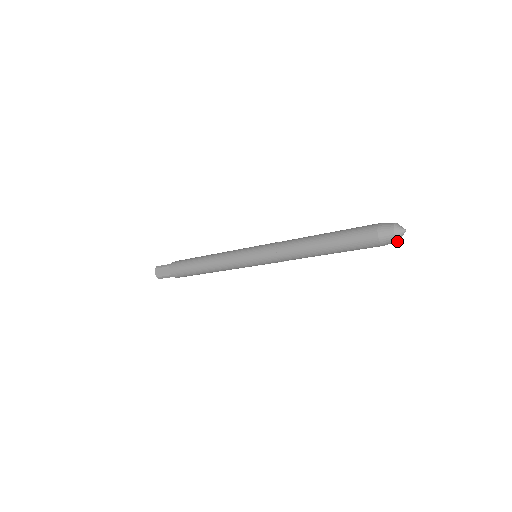
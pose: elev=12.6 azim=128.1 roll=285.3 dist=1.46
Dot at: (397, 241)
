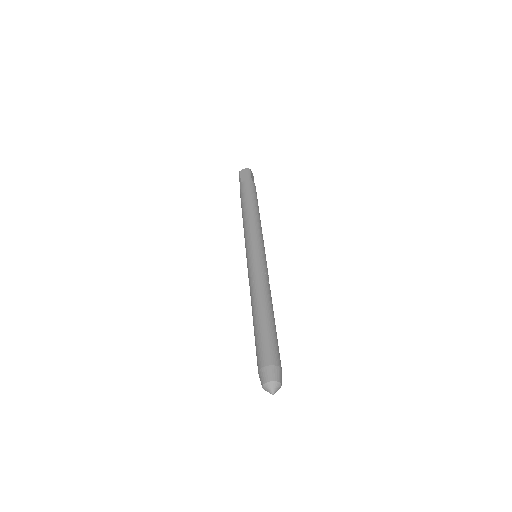
Dot at: occluded
